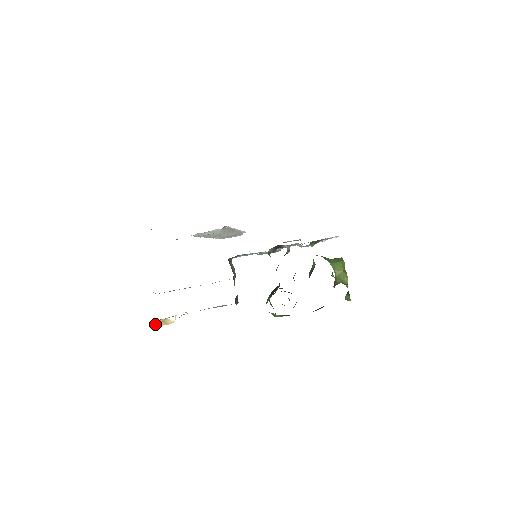
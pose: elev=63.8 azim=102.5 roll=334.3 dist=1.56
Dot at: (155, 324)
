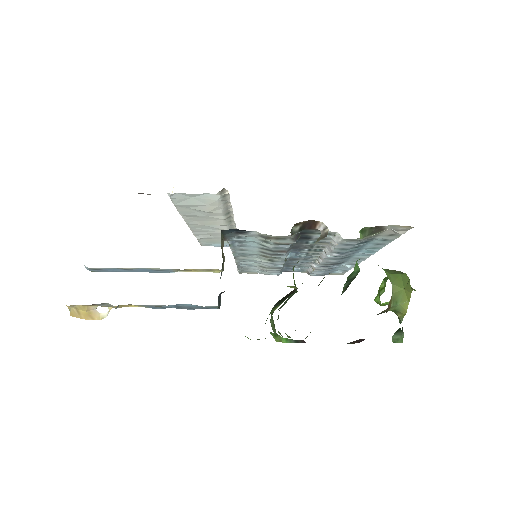
Dot at: (70, 313)
